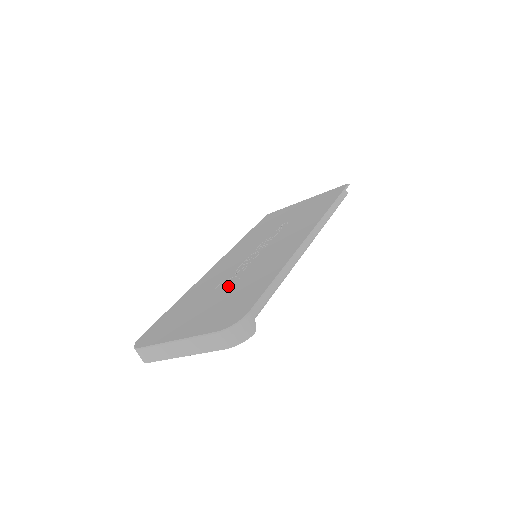
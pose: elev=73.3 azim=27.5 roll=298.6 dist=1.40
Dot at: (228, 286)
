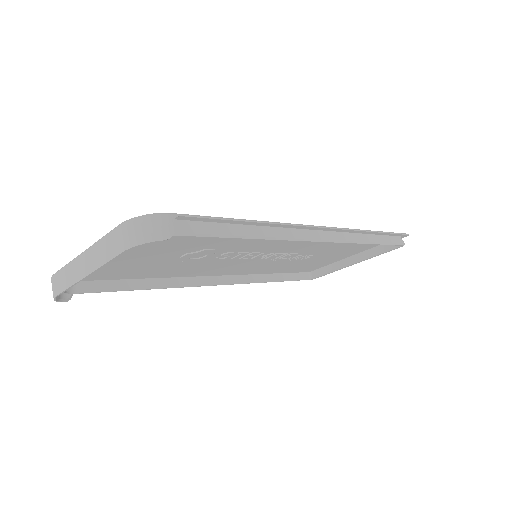
Dot at: (195, 251)
